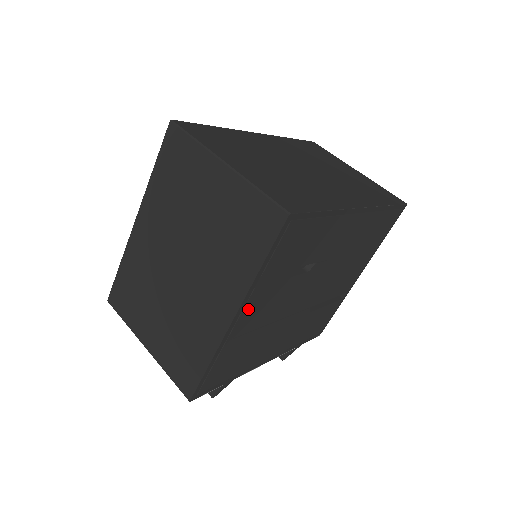
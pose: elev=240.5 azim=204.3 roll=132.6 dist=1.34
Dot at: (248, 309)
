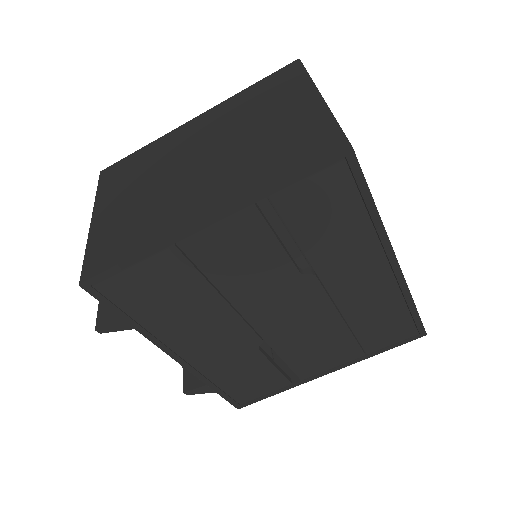
Dot at: (226, 229)
